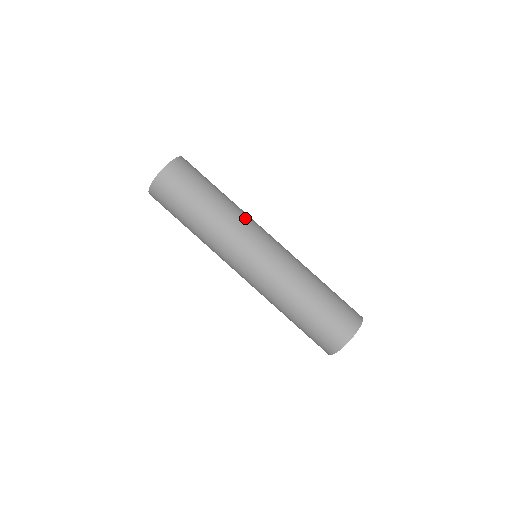
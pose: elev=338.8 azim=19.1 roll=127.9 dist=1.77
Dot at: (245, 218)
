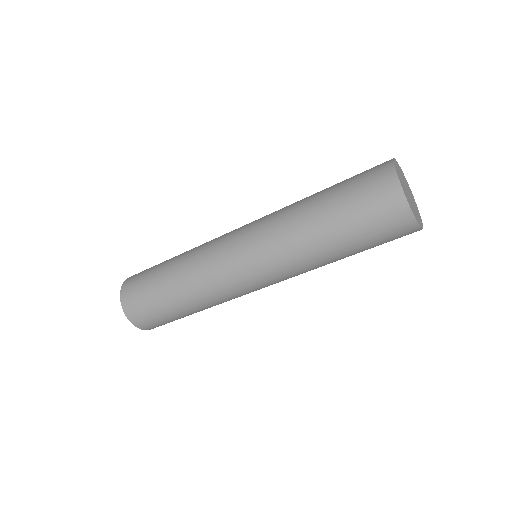
Dot at: occluded
